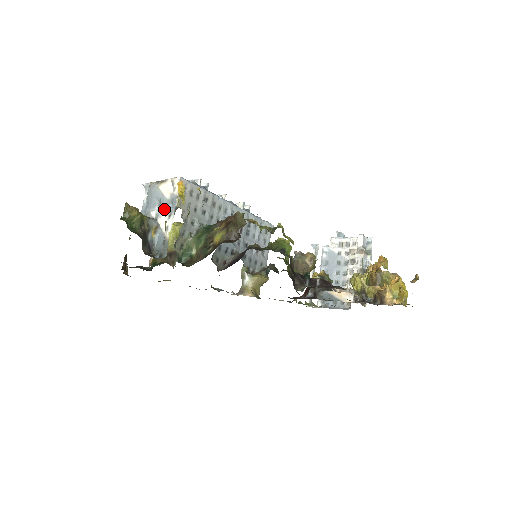
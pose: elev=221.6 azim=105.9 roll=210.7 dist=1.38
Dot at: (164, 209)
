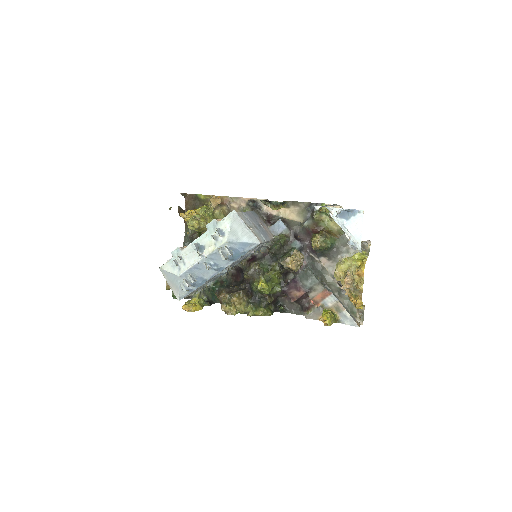
Dot at: occluded
